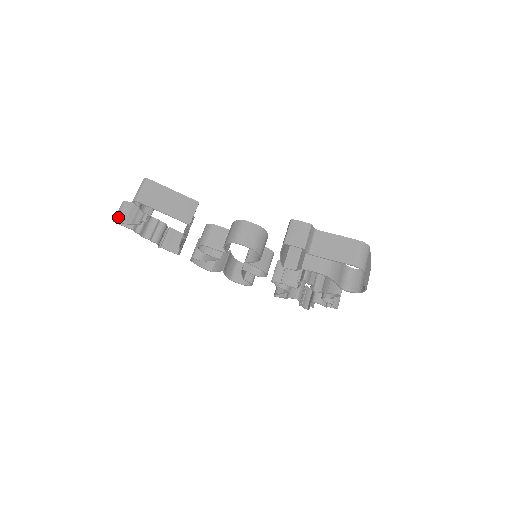
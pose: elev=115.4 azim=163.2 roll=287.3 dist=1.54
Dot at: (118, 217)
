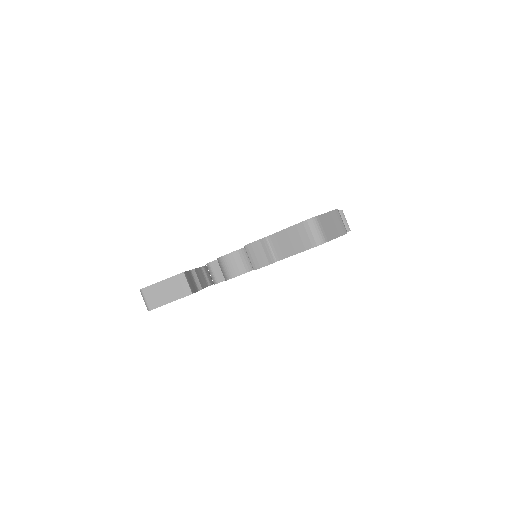
Dot at: occluded
